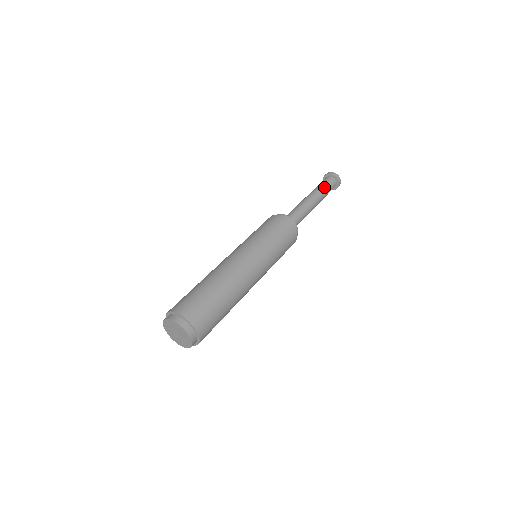
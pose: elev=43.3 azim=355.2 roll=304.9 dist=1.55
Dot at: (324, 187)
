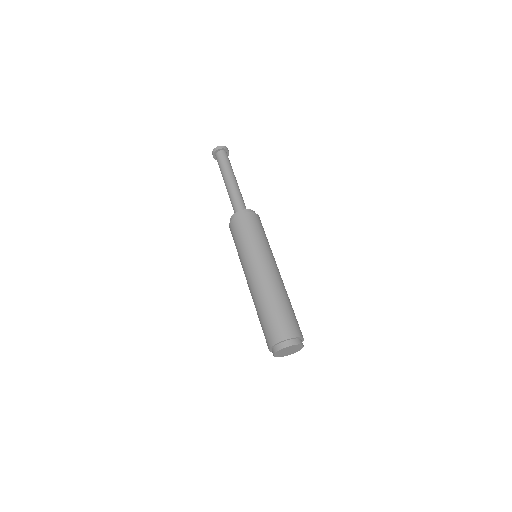
Dot at: (223, 165)
